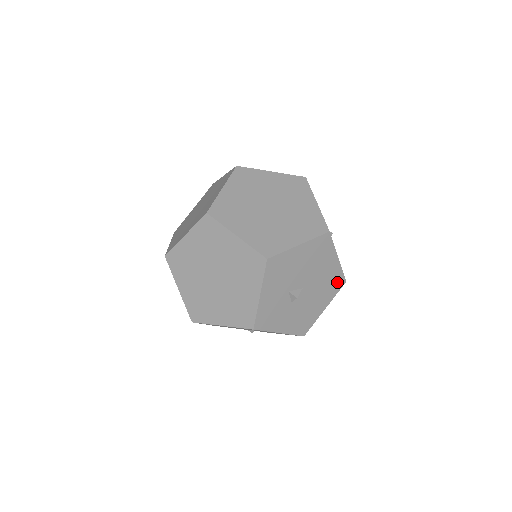
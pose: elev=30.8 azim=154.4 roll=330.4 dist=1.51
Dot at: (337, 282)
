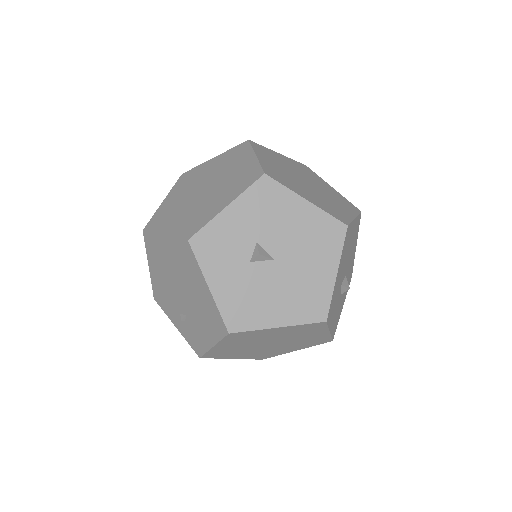
Dot at: (316, 307)
